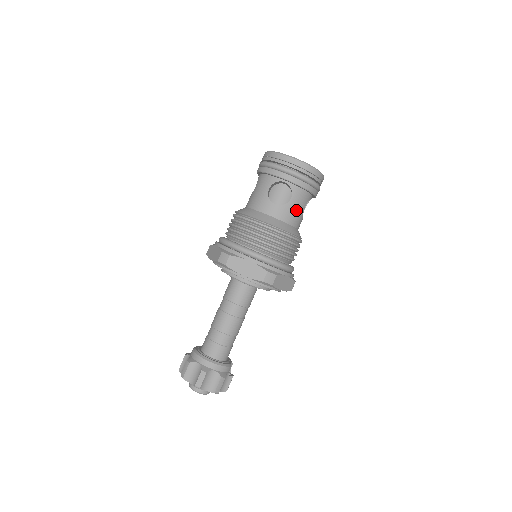
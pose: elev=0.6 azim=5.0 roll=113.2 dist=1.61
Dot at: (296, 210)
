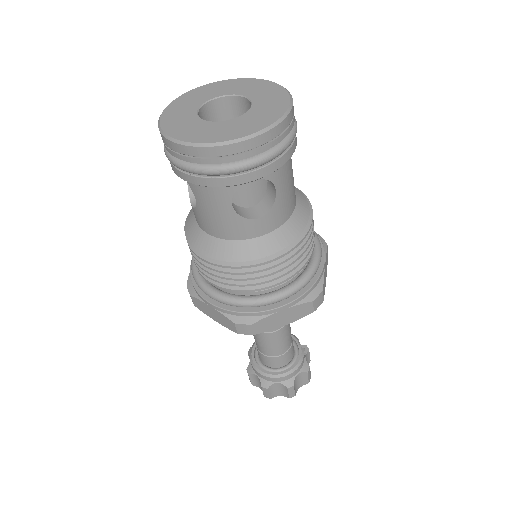
Dot at: (288, 191)
